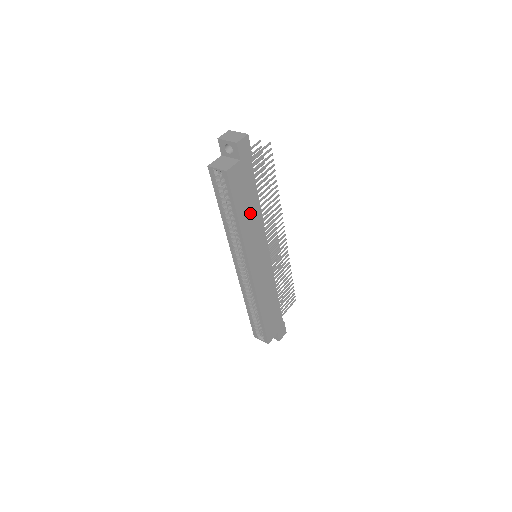
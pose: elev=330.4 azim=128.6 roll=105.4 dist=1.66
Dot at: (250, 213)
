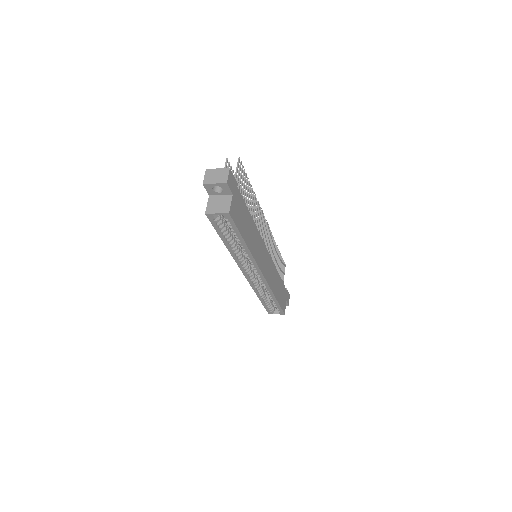
Dot at: (249, 230)
